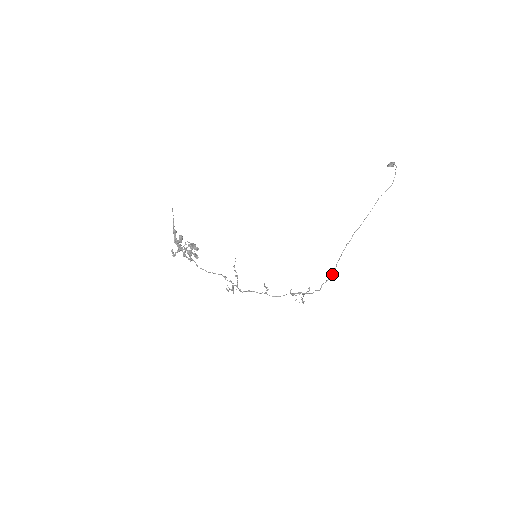
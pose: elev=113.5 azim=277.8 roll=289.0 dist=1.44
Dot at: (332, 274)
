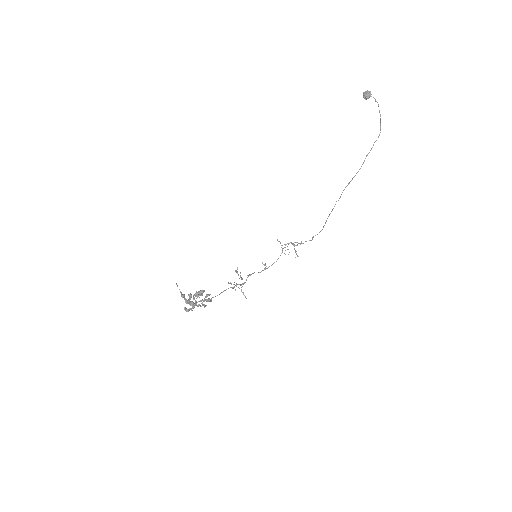
Dot at: (323, 227)
